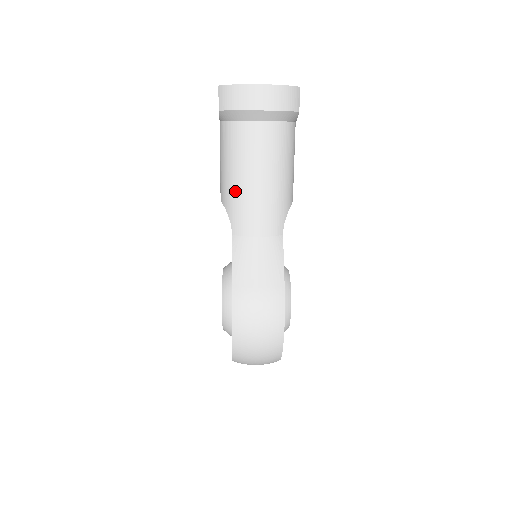
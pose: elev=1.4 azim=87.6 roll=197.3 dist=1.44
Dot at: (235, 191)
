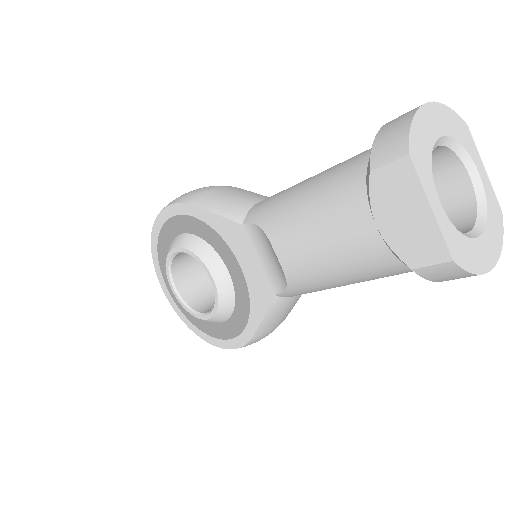
Dot at: (323, 287)
